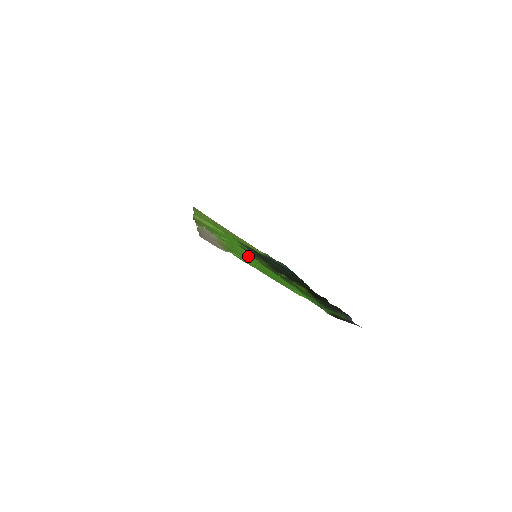
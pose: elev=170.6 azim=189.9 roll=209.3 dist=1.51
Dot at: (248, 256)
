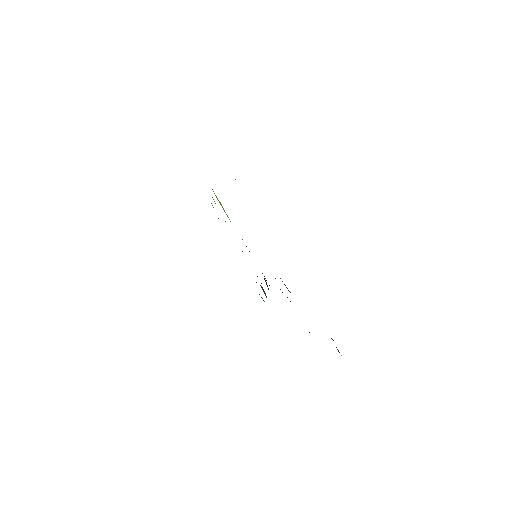
Dot at: occluded
